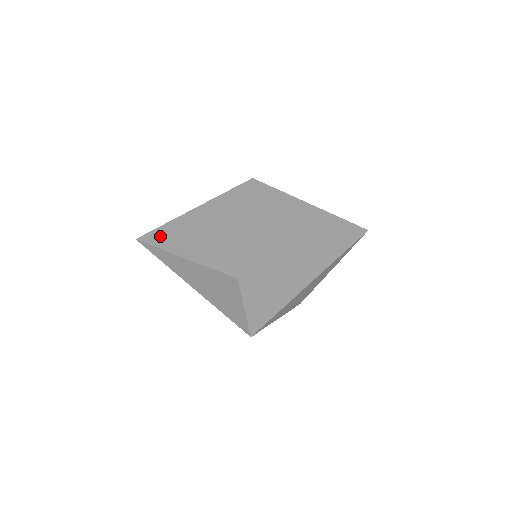
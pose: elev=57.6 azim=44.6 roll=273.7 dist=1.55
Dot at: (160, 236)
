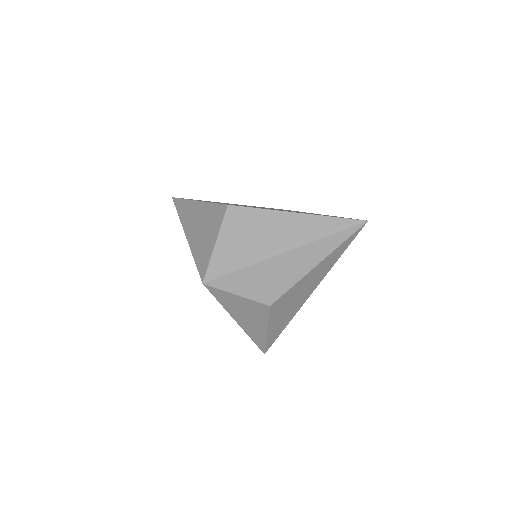
Dot at: (191, 199)
